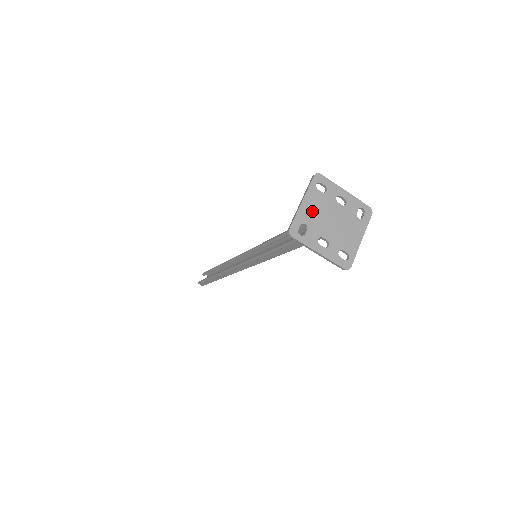
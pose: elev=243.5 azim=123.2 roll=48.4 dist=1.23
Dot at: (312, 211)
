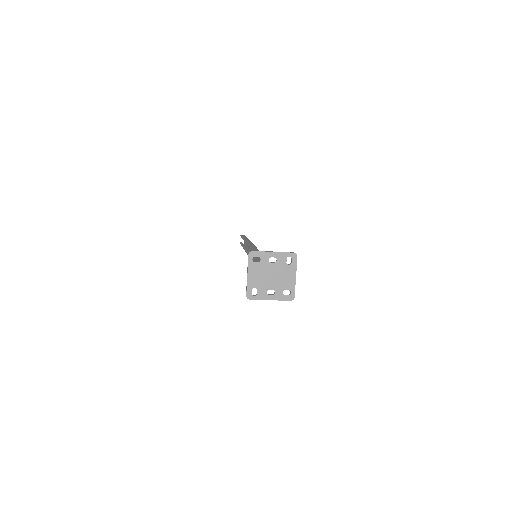
Dot at: (256, 278)
